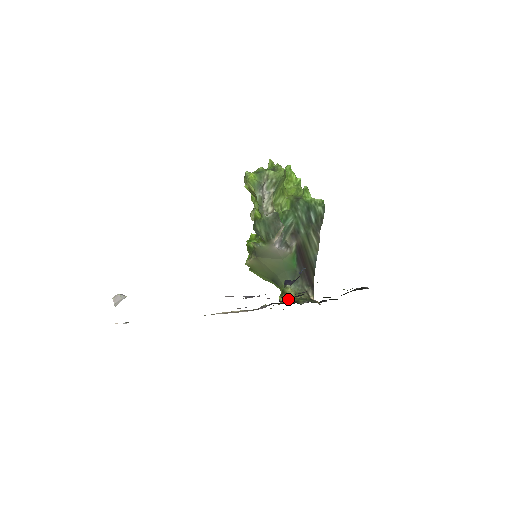
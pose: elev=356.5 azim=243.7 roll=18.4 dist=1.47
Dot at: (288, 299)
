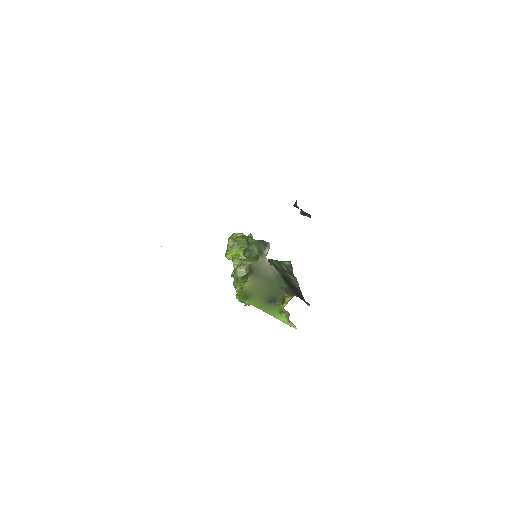
Dot at: (291, 297)
